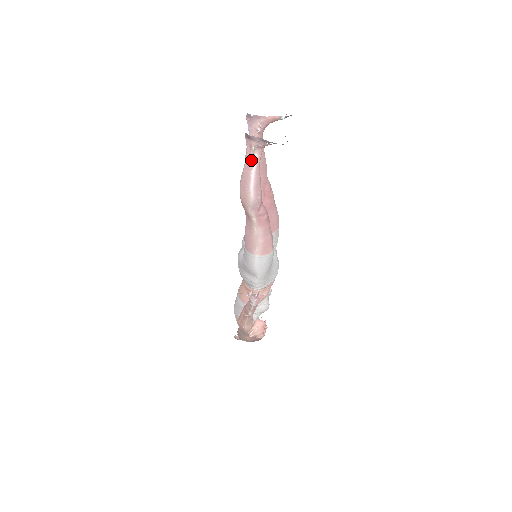
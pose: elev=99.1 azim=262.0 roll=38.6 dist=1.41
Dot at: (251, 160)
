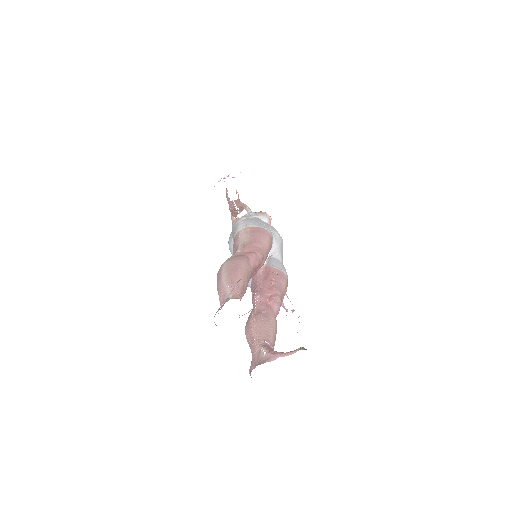
Dot at: occluded
